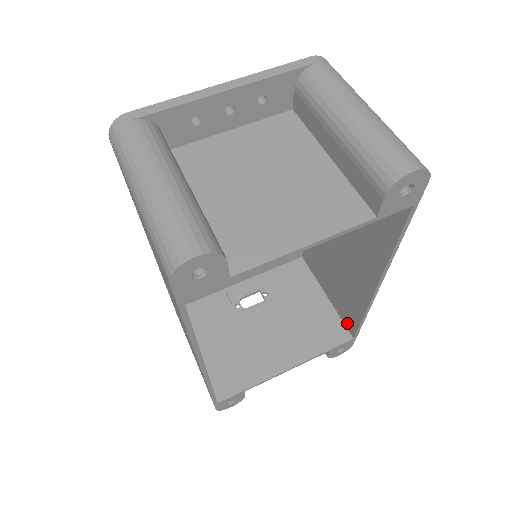
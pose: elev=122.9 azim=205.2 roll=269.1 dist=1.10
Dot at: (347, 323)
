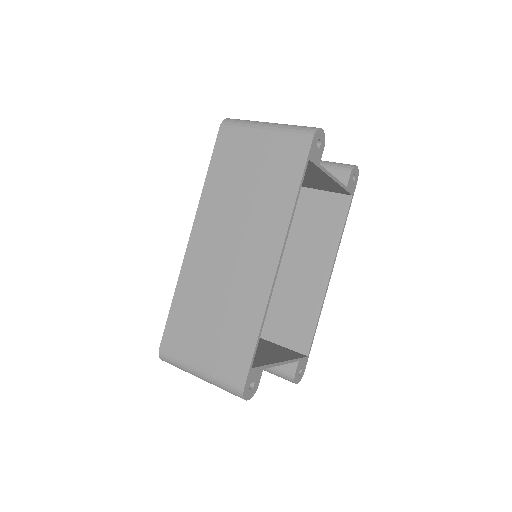
Dot at: (299, 346)
